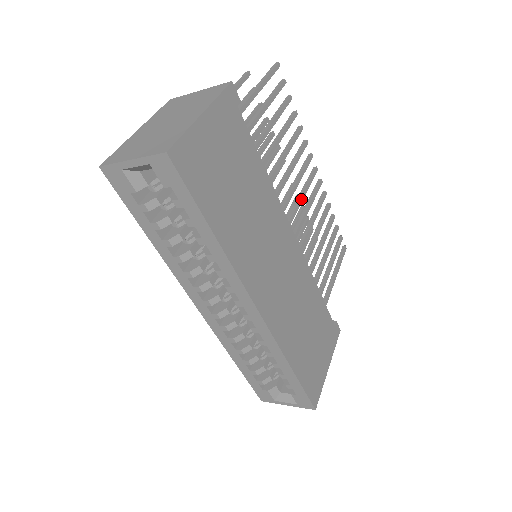
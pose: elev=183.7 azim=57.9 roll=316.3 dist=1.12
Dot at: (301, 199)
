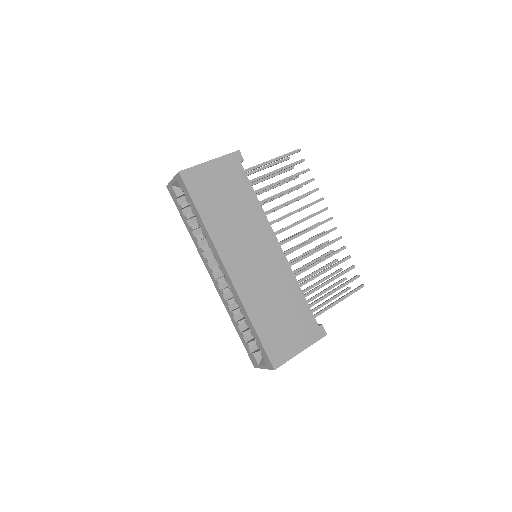
Dot at: (304, 231)
